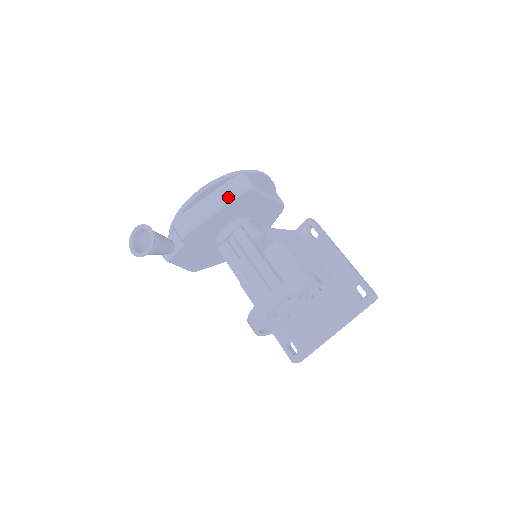
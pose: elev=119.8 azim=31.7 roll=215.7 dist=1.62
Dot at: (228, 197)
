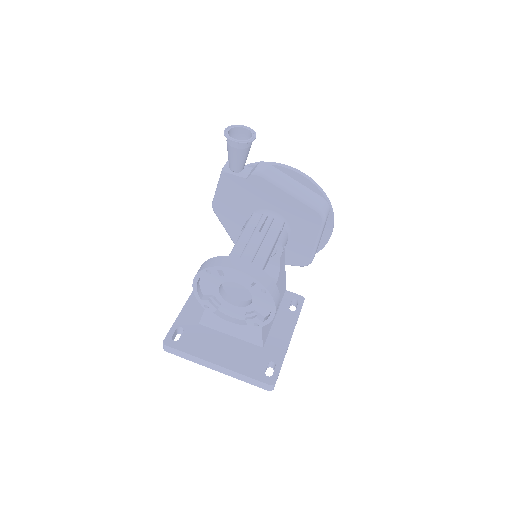
Dot at: (308, 199)
